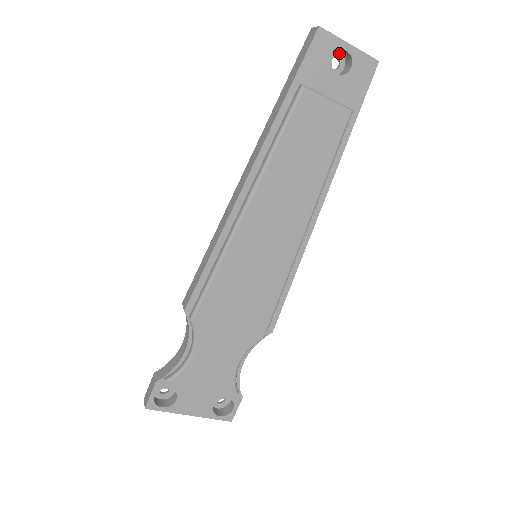
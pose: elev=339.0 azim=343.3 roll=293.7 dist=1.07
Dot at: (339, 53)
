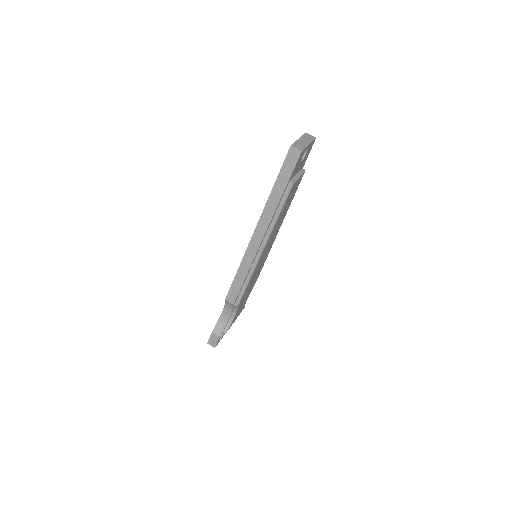
Dot at: occluded
